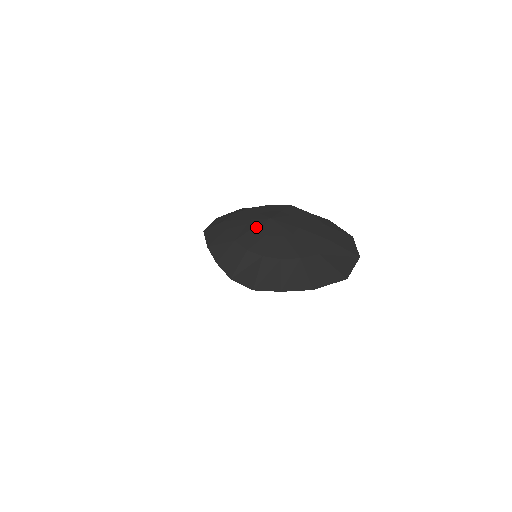
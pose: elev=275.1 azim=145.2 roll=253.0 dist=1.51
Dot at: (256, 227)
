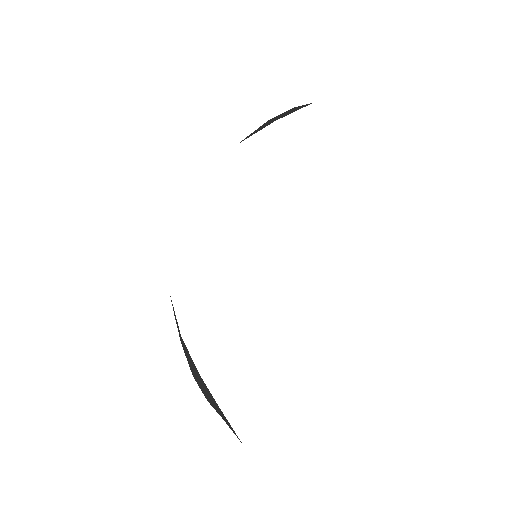
Dot at: occluded
